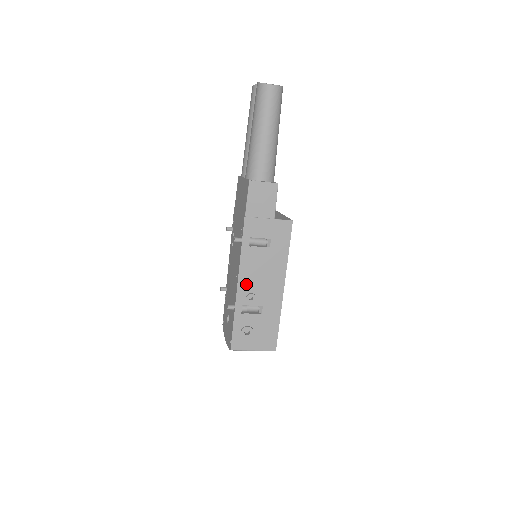
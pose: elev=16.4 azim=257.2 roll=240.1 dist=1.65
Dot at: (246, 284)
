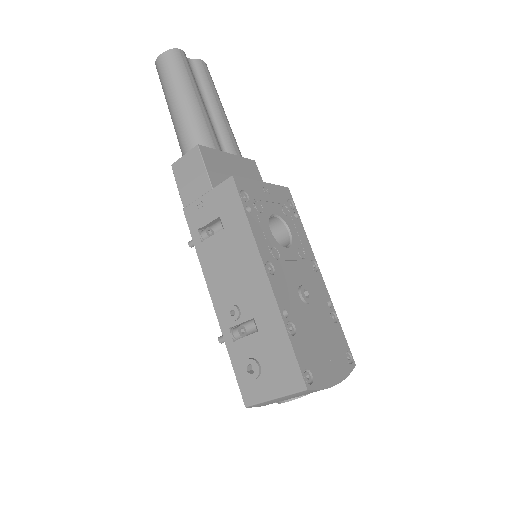
Dot at: (221, 295)
